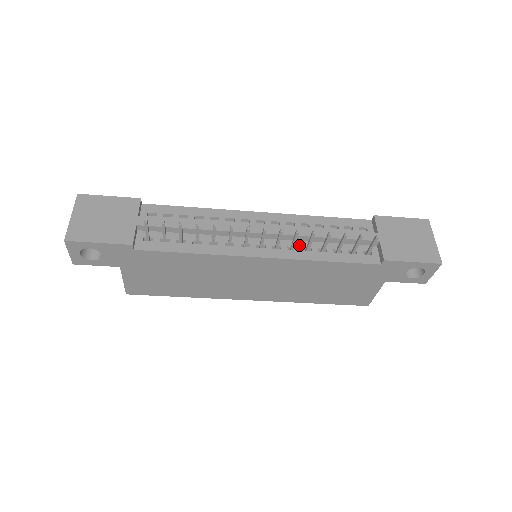
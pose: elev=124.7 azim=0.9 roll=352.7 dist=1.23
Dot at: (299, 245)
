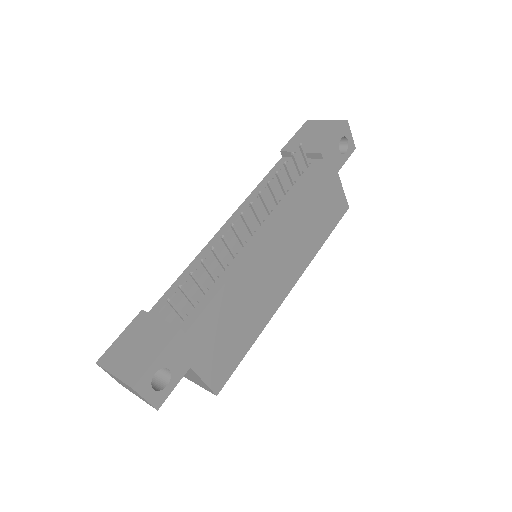
Dot at: (270, 207)
